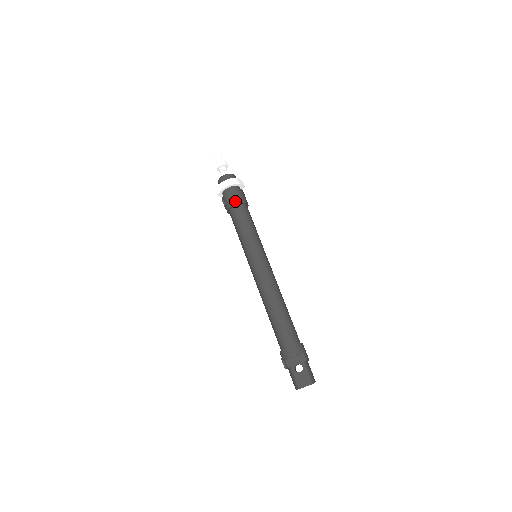
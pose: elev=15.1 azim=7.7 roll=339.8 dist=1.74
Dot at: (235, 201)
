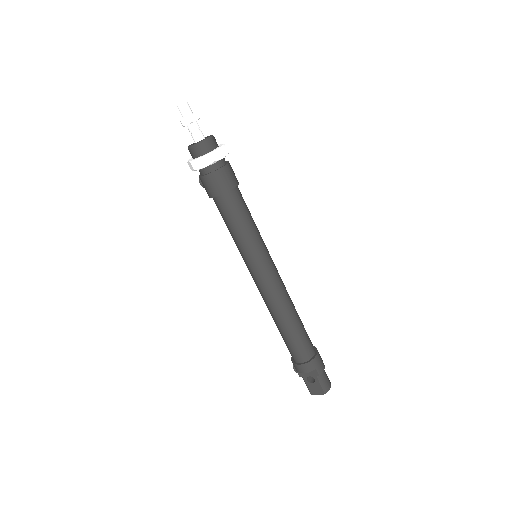
Dot at: (215, 192)
